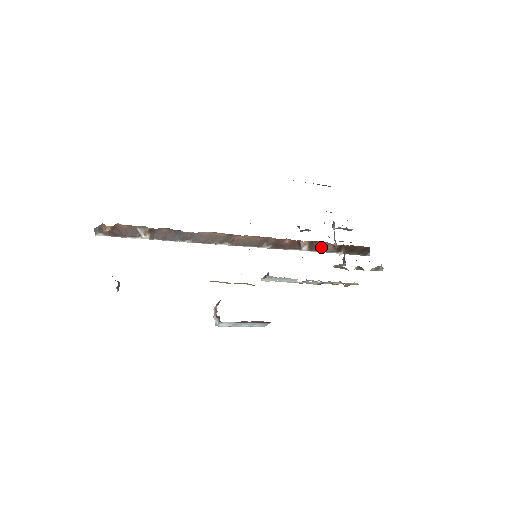
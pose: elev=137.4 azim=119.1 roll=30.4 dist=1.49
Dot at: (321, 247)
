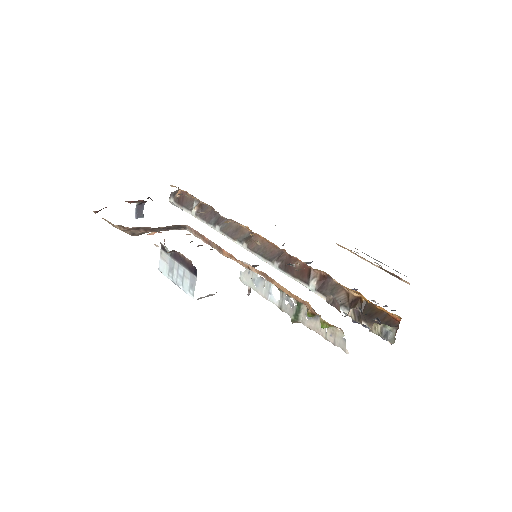
Dot at: (333, 292)
